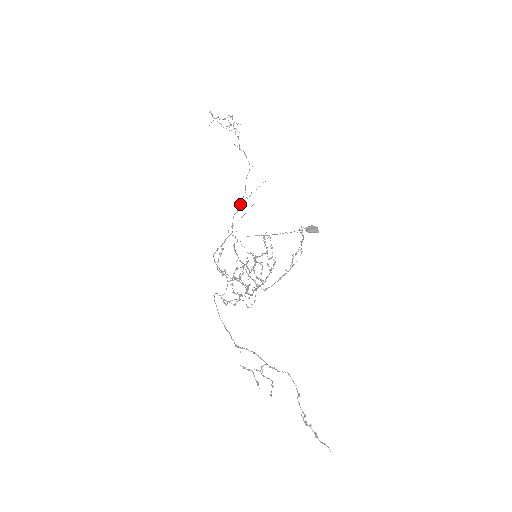
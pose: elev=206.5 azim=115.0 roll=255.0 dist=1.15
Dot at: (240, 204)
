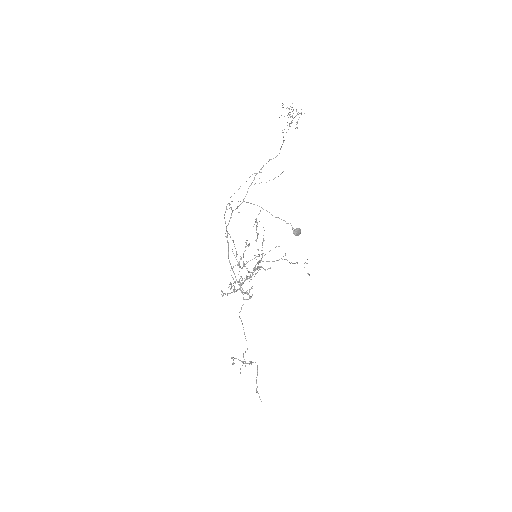
Dot at: (252, 182)
